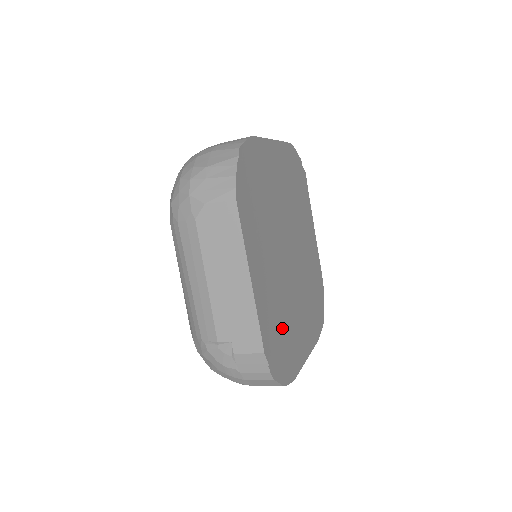
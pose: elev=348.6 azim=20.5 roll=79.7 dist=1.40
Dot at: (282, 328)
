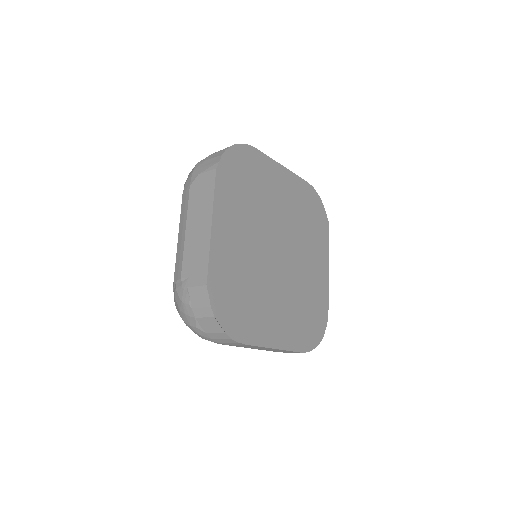
Dot at: (244, 292)
